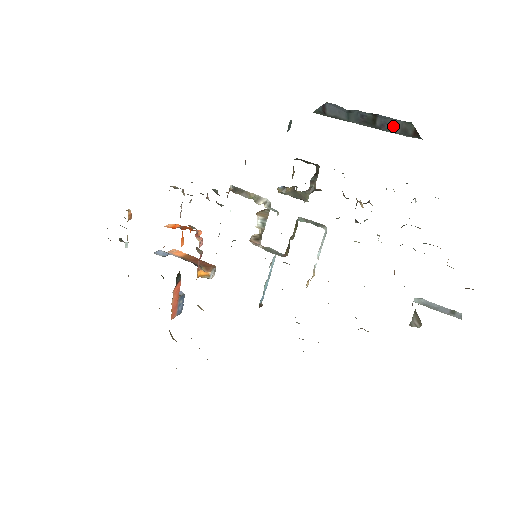
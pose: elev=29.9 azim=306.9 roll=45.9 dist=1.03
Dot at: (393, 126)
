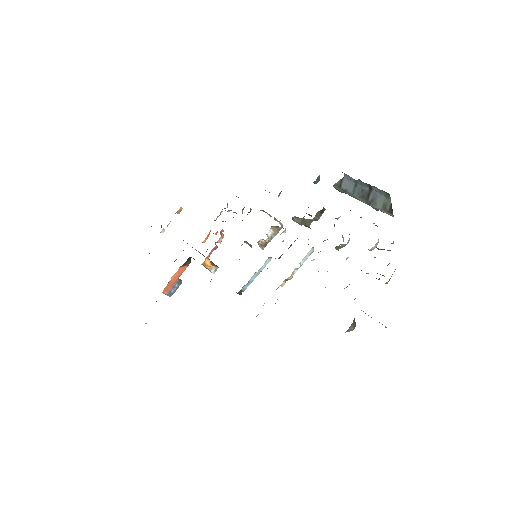
Dot at: (379, 202)
